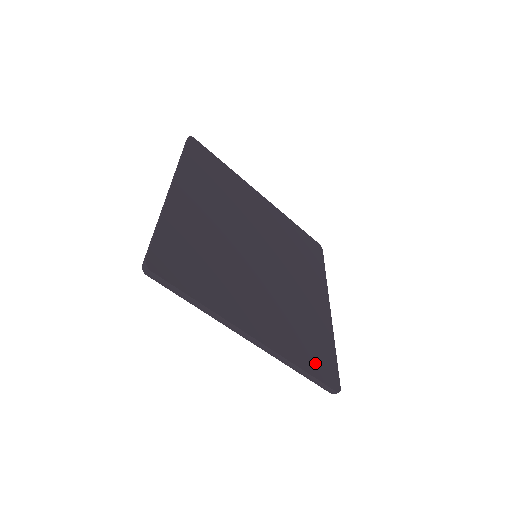
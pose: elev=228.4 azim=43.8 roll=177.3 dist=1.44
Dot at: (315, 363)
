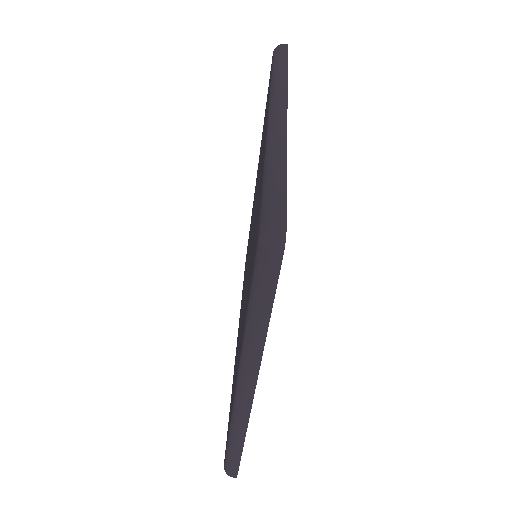
Dot at: occluded
